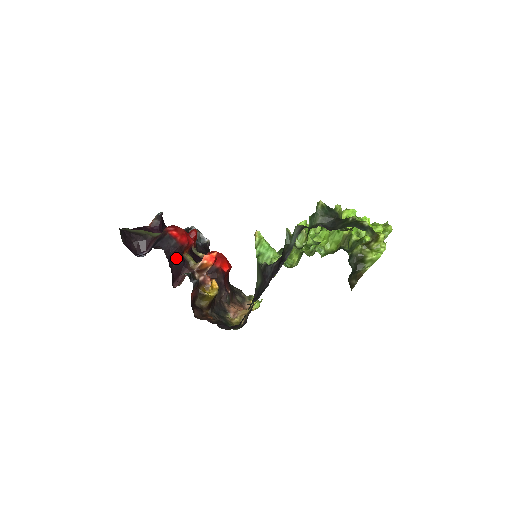
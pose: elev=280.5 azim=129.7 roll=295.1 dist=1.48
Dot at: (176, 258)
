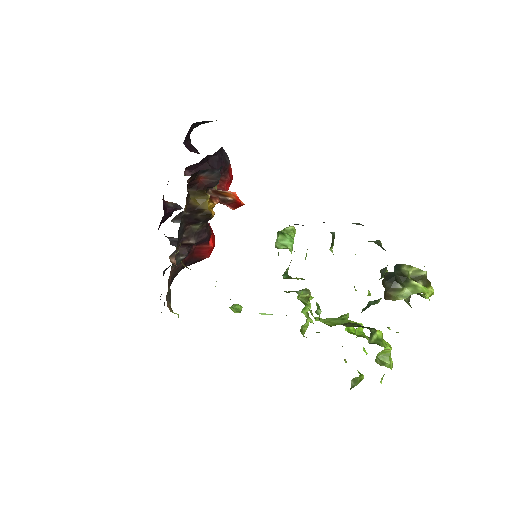
Dot at: (217, 165)
